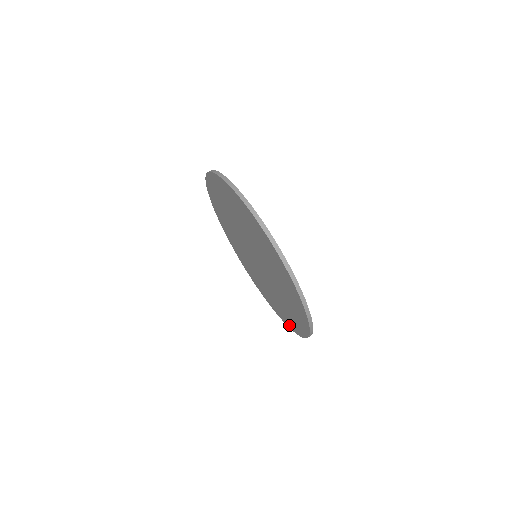
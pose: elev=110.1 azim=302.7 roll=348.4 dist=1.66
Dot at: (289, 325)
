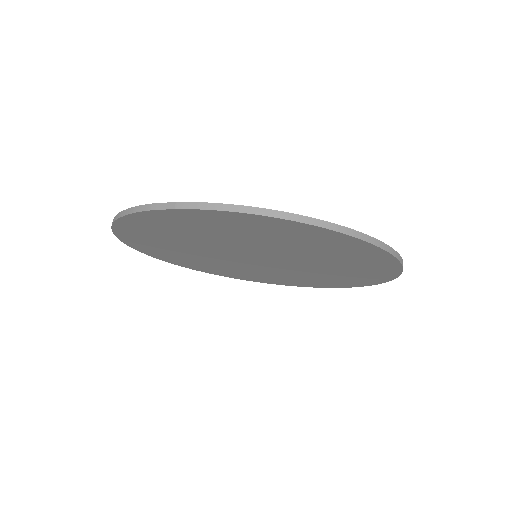
Dot at: (382, 279)
